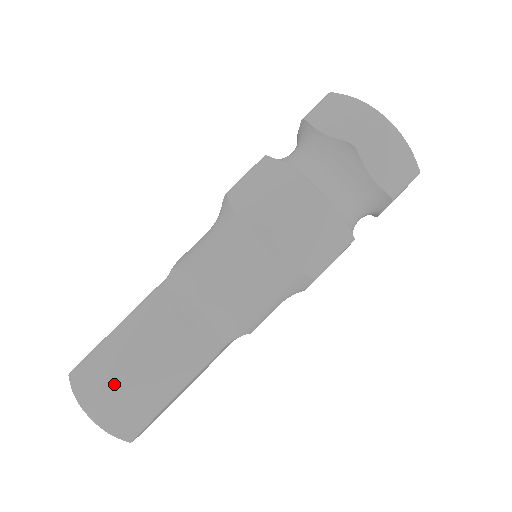
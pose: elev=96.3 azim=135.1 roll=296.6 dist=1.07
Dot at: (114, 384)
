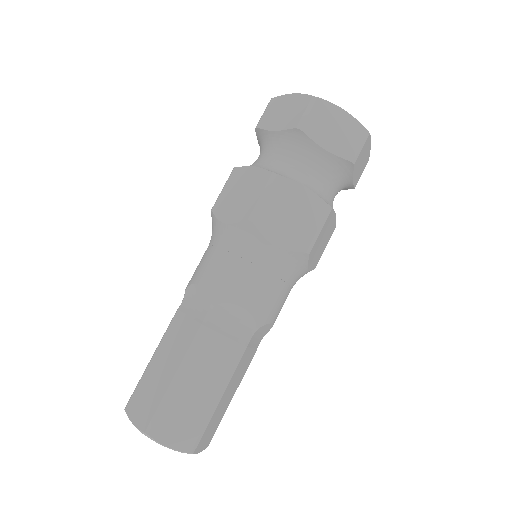
Dot at: (207, 421)
